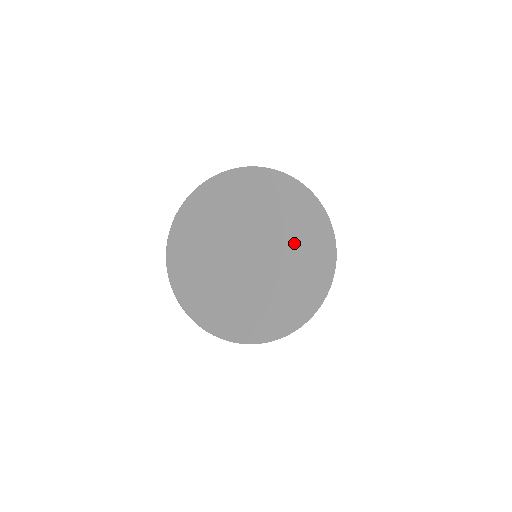
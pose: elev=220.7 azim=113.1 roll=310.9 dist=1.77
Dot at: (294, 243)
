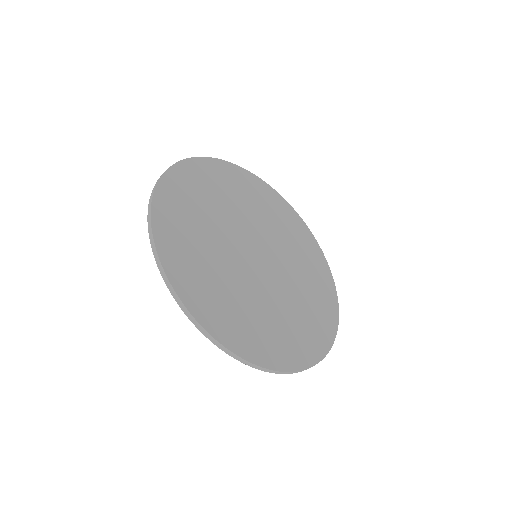
Dot at: (298, 277)
